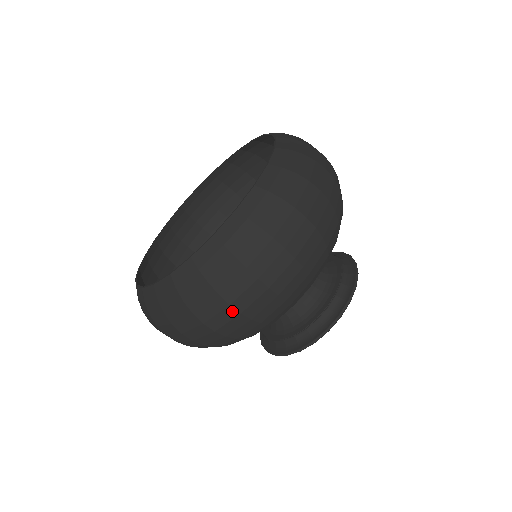
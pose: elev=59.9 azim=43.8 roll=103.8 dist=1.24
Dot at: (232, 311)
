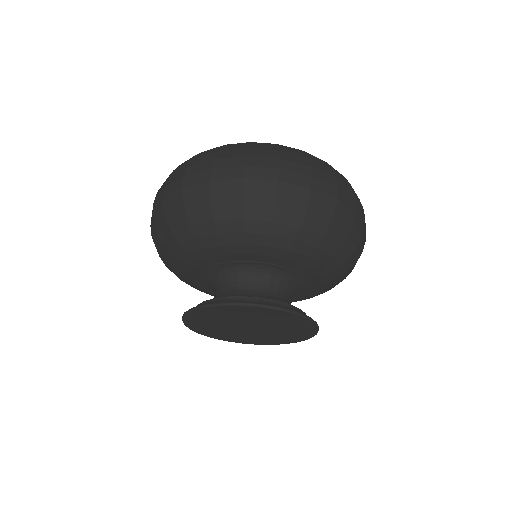
Dot at: (307, 181)
